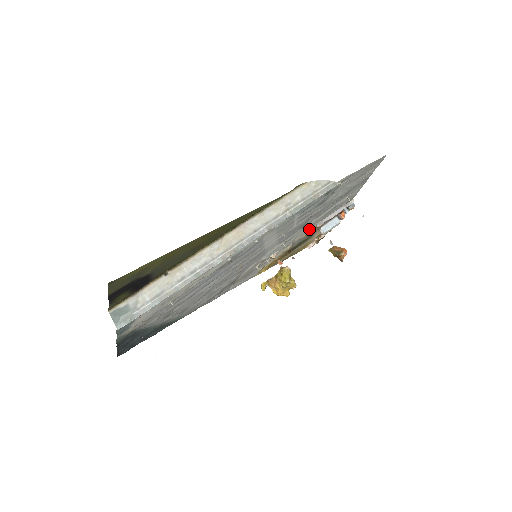
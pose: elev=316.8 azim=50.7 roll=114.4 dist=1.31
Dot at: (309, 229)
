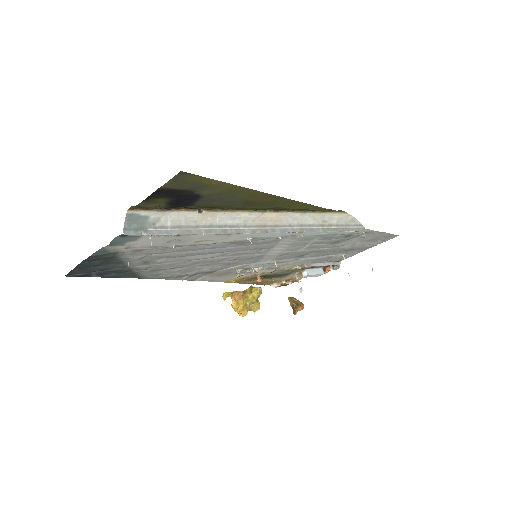
Dot at: (297, 265)
